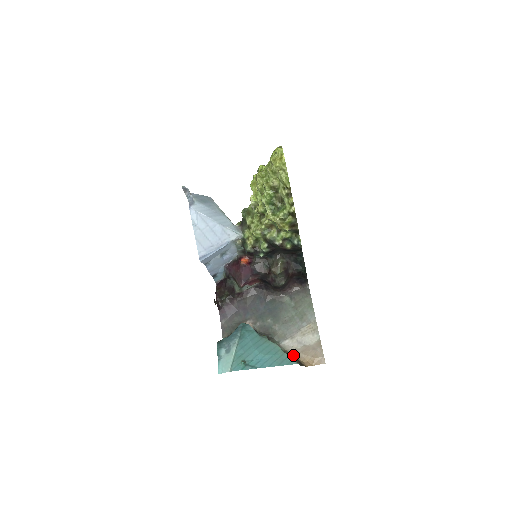
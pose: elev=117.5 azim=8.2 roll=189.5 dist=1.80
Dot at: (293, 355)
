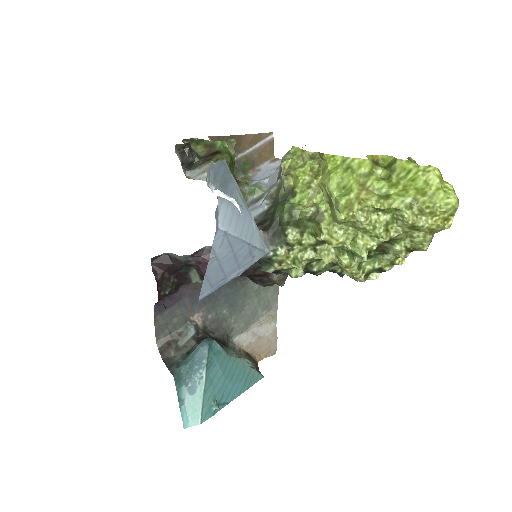
Dot at: (248, 353)
